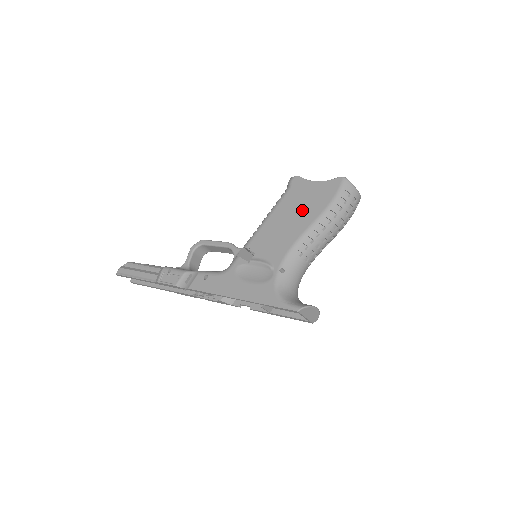
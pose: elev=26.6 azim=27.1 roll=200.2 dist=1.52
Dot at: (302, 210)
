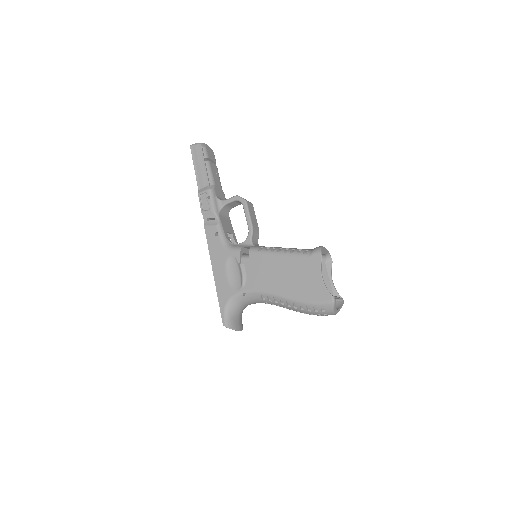
Dot at: (293, 281)
